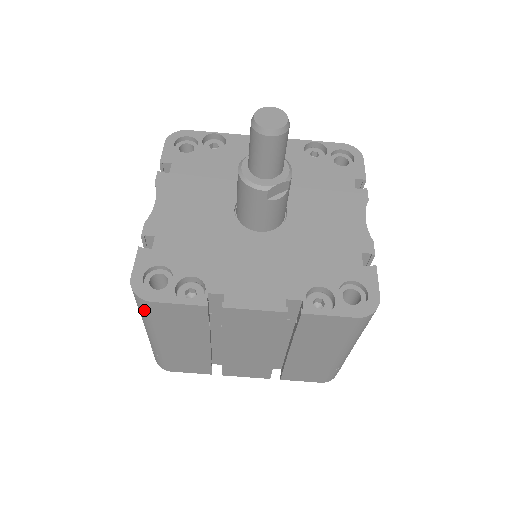
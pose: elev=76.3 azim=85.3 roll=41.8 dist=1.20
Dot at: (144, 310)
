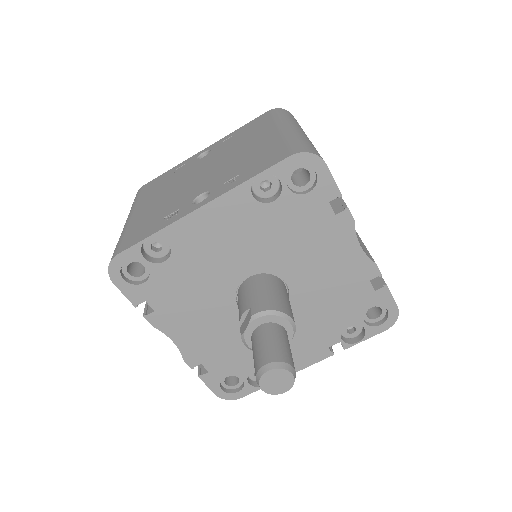
Dot at: occluded
